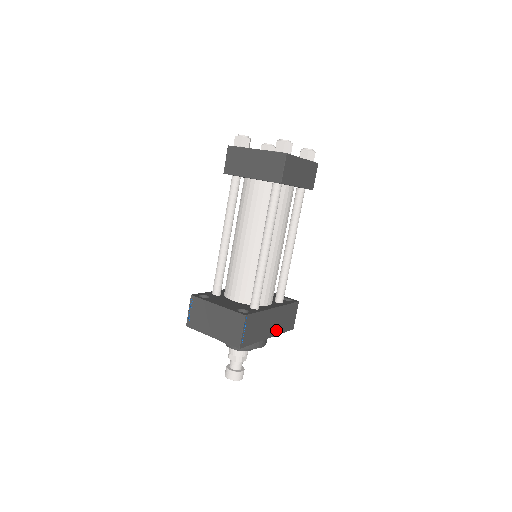
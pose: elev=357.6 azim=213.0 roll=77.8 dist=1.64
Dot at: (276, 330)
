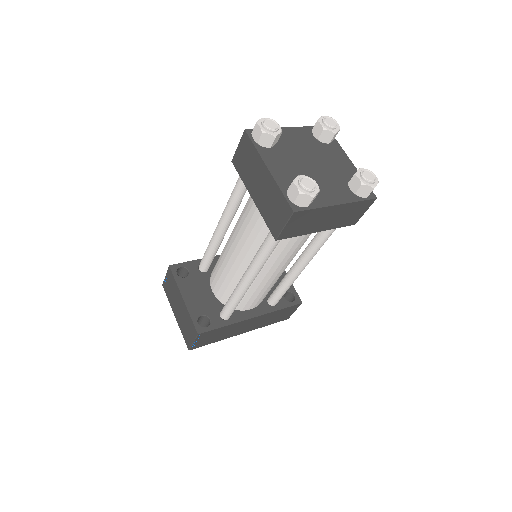
Dot at: (256, 327)
